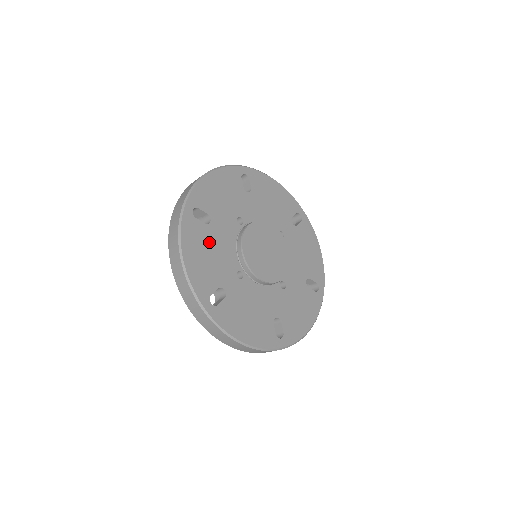
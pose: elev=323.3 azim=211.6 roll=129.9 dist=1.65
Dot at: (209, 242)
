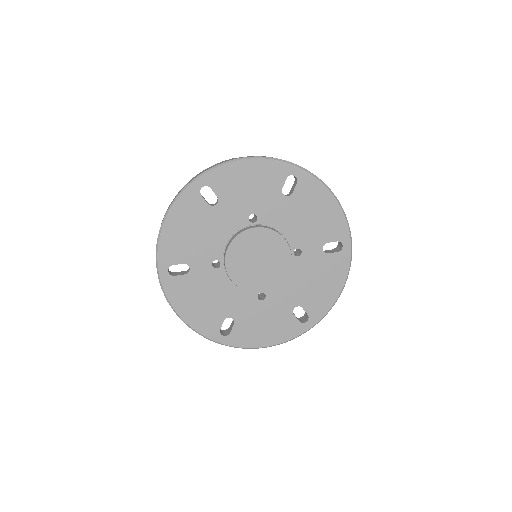
Dot at: (201, 222)
